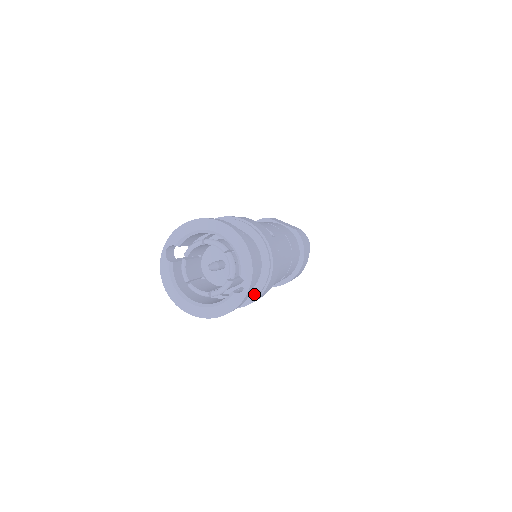
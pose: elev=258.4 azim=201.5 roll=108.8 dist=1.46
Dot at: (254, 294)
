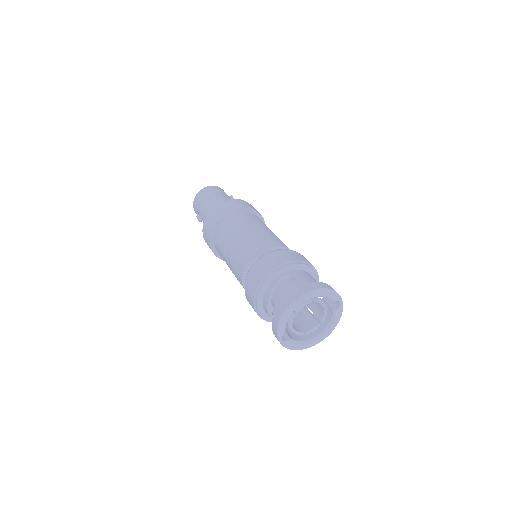
Dot at: occluded
